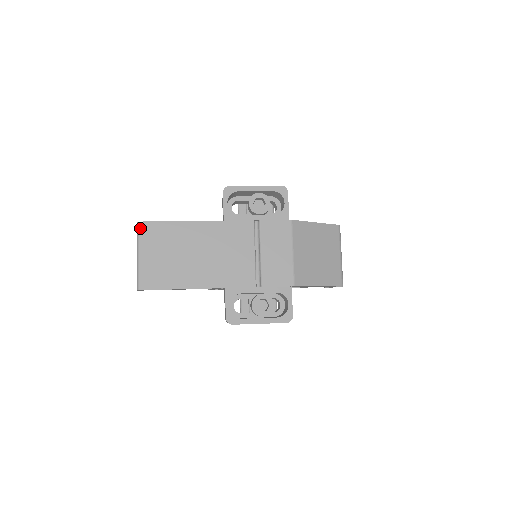
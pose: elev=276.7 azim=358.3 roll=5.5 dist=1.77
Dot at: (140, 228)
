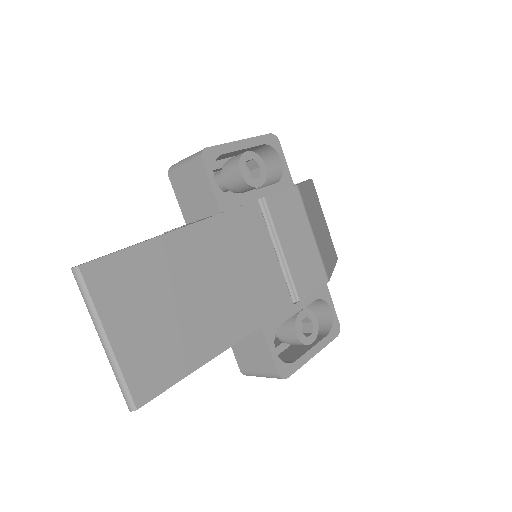
Dot at: (87, 279)
